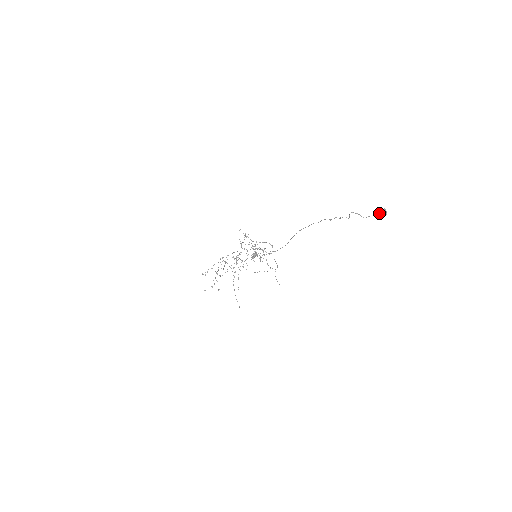
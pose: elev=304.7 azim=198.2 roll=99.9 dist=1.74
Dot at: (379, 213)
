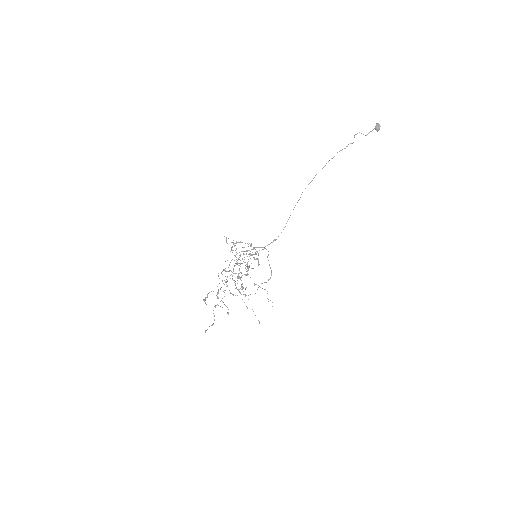
Dot at: (375, 127)
